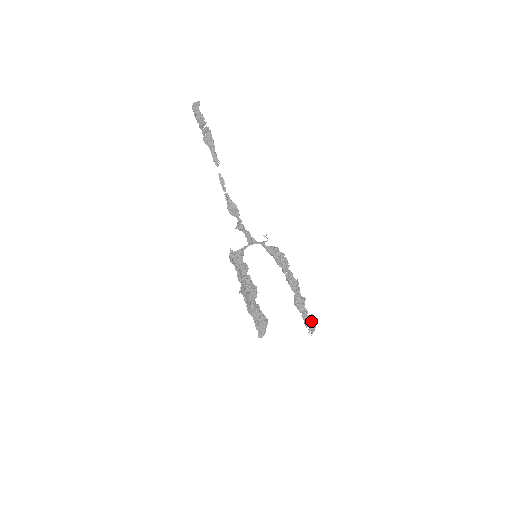
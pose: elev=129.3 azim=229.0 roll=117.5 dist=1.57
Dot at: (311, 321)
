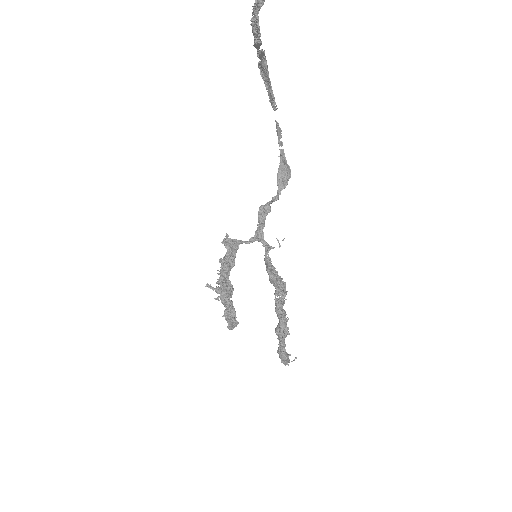
Dot at: (282, 357)
